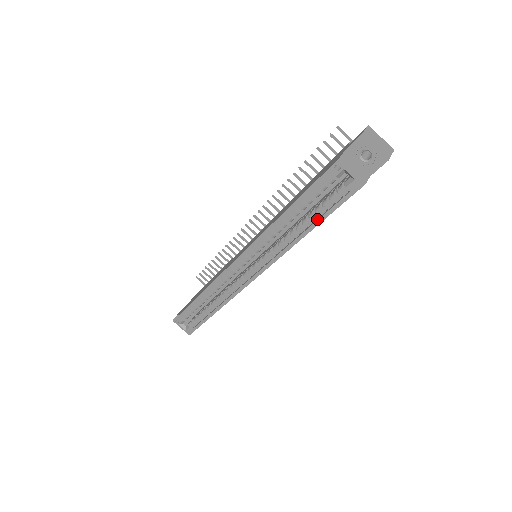
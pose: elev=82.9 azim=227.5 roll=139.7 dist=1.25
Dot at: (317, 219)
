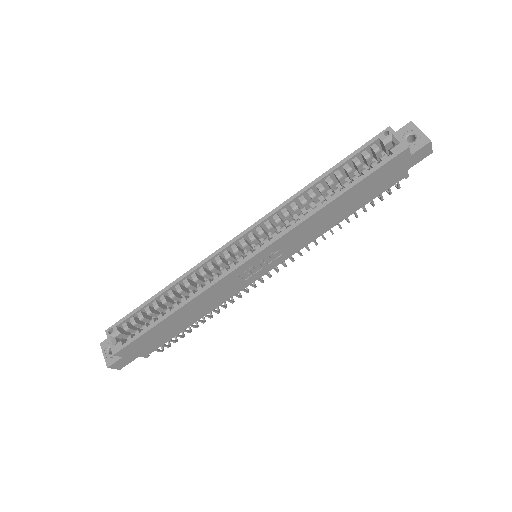
Dot at: (350, 185)
